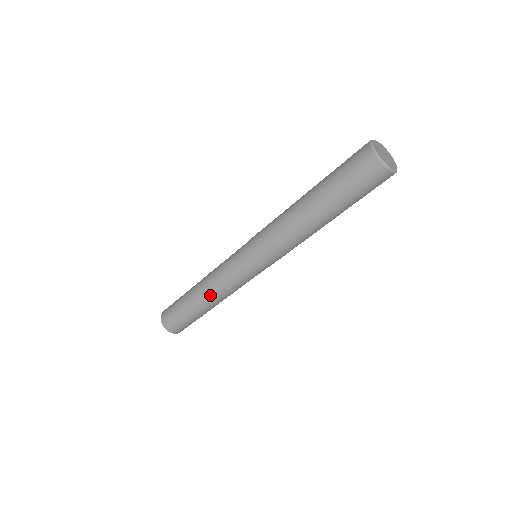
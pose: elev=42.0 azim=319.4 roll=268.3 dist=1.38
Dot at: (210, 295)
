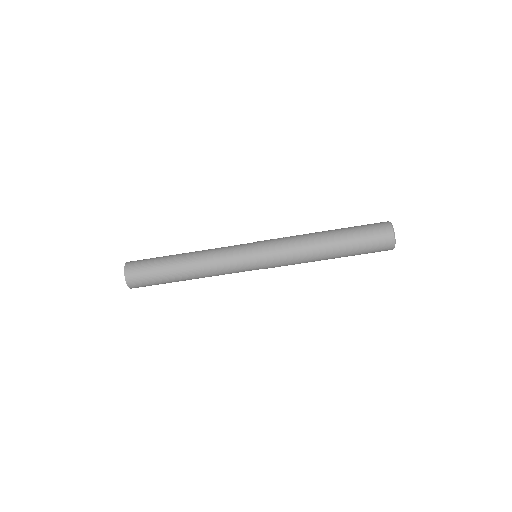
Dot at: (198, 259)
